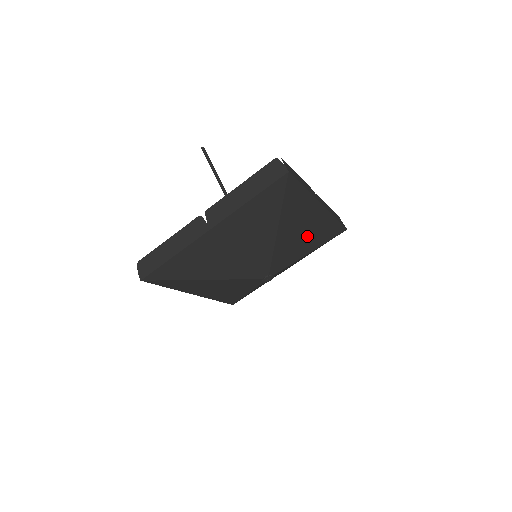
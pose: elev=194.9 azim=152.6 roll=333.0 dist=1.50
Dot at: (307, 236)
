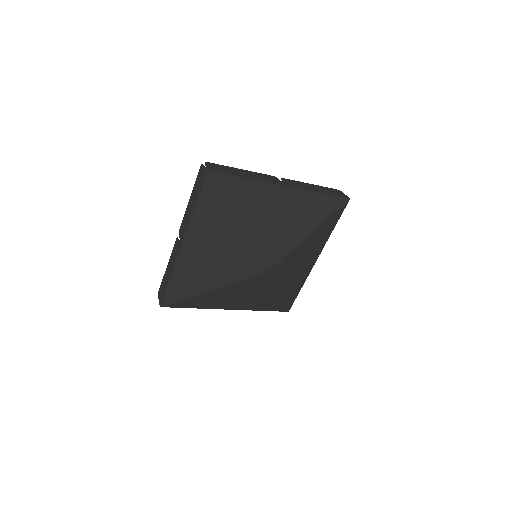
Dot at: (289, 220)
